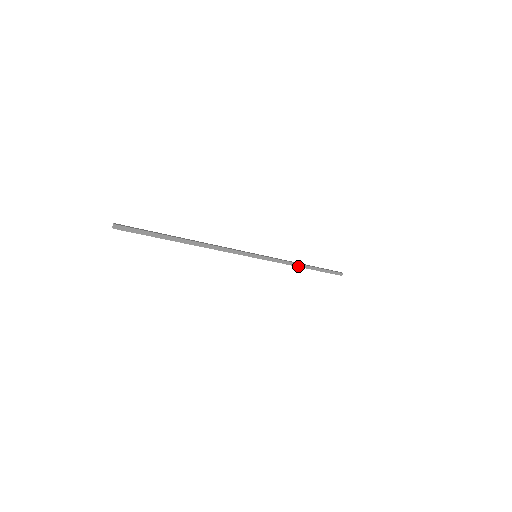
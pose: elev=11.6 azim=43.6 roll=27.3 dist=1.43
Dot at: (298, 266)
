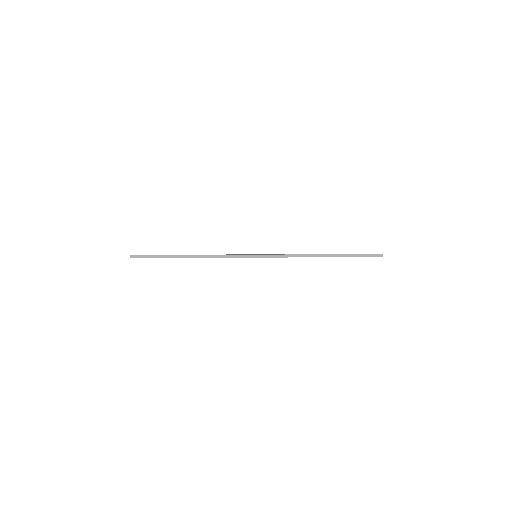
Dot at: occluded
